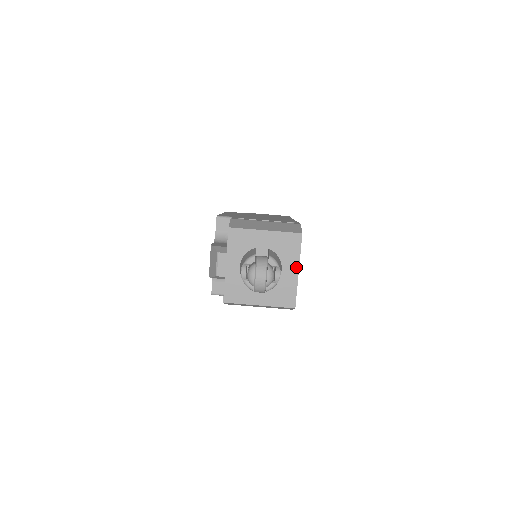
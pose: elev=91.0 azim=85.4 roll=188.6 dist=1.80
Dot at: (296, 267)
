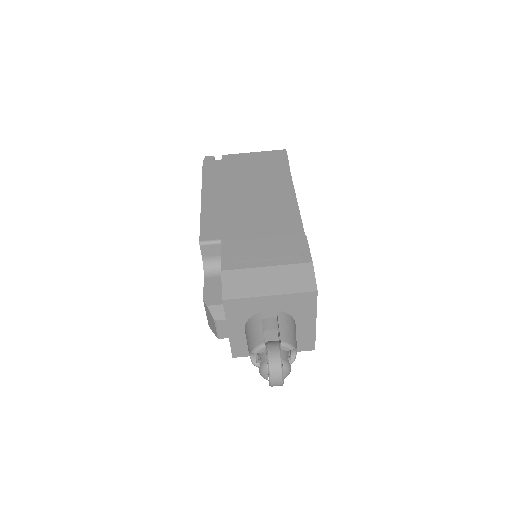
Dot at: (313, 320)
